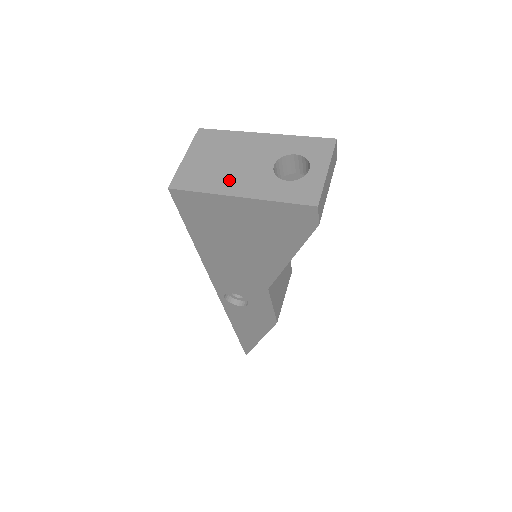
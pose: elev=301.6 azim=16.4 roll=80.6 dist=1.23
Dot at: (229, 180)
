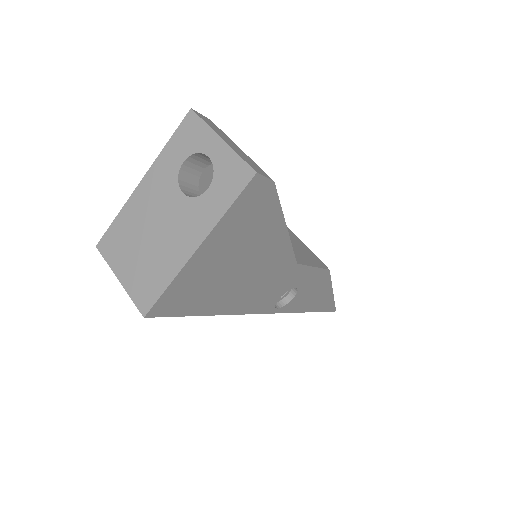
Dot at: (172, 249)
